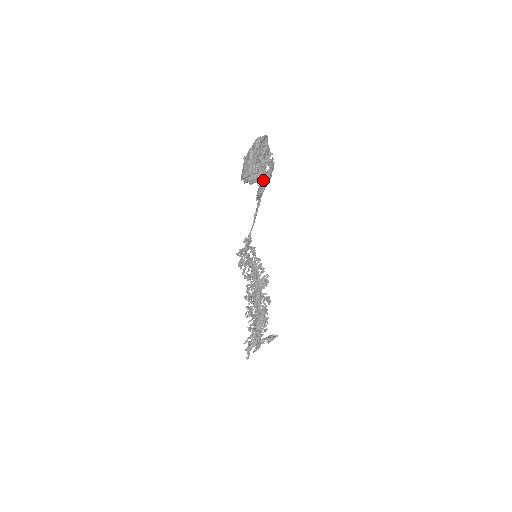
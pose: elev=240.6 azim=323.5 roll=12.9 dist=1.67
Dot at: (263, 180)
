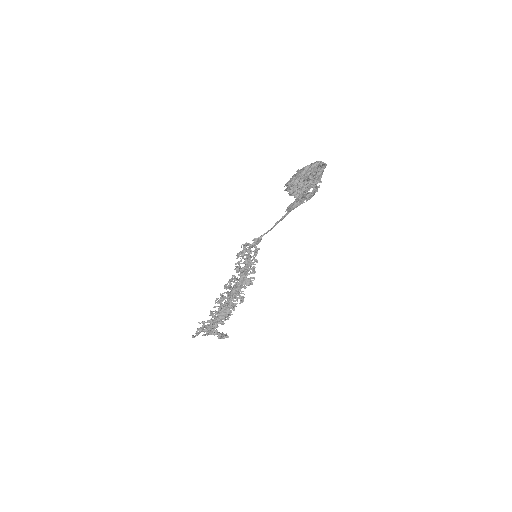
Dot at: (301, 197)
